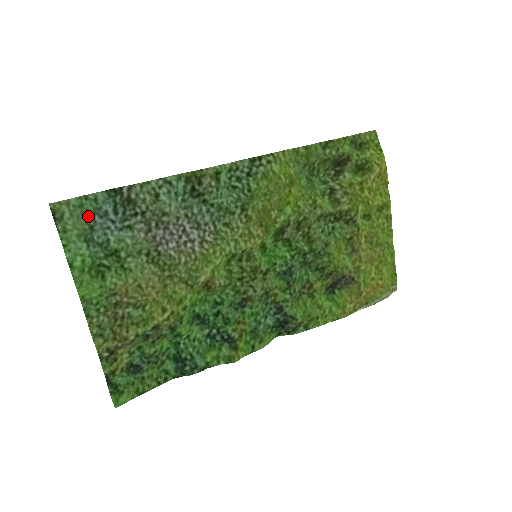
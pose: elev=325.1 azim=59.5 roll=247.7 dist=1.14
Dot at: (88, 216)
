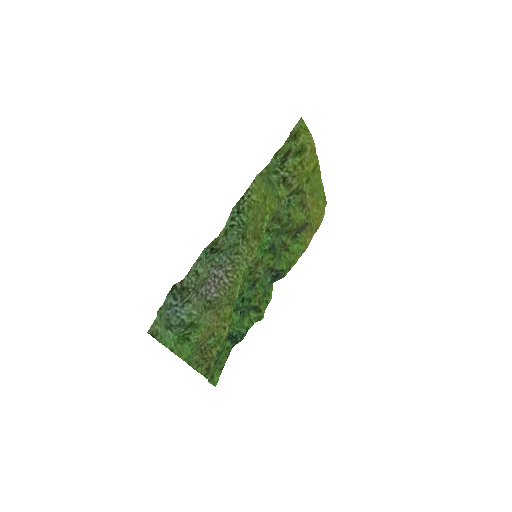
Dot at: (164, 316)
